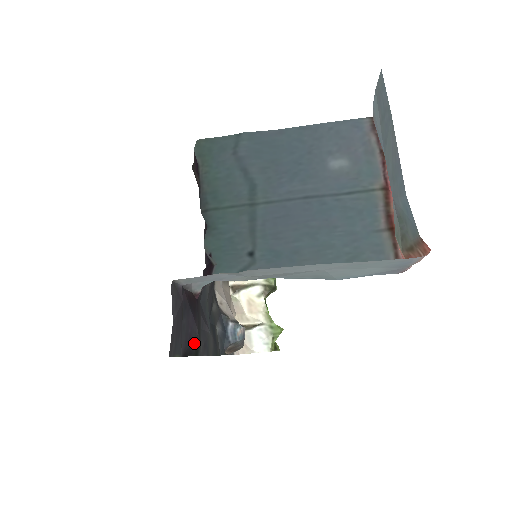
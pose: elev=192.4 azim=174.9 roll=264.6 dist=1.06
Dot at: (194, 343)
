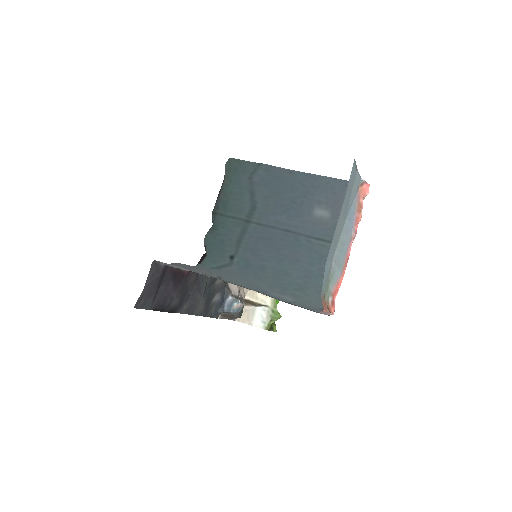
Dot at: (170, 304)
